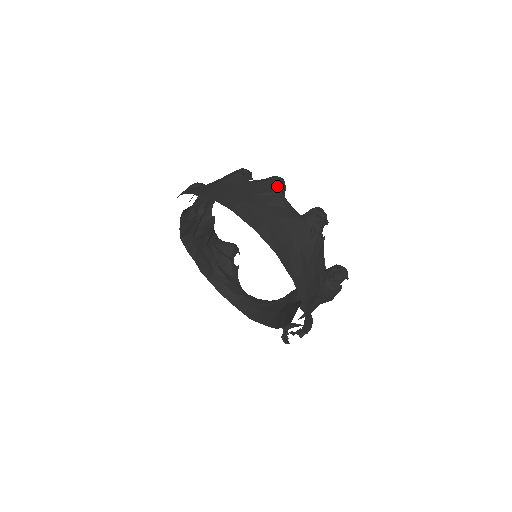
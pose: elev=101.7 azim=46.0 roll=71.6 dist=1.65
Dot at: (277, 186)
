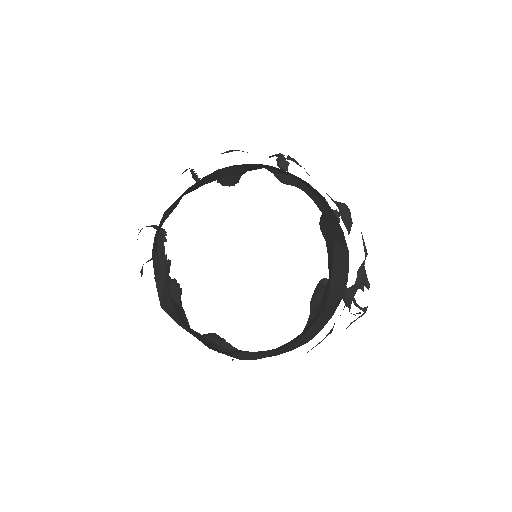
Dot at: occluded
